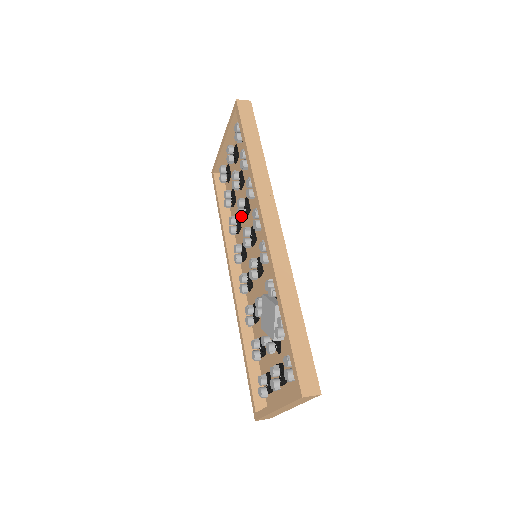
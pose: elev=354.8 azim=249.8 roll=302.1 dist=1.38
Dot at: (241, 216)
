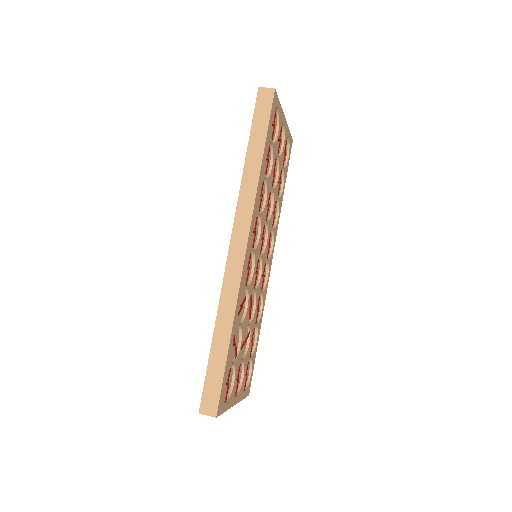
Dot at: occluded
